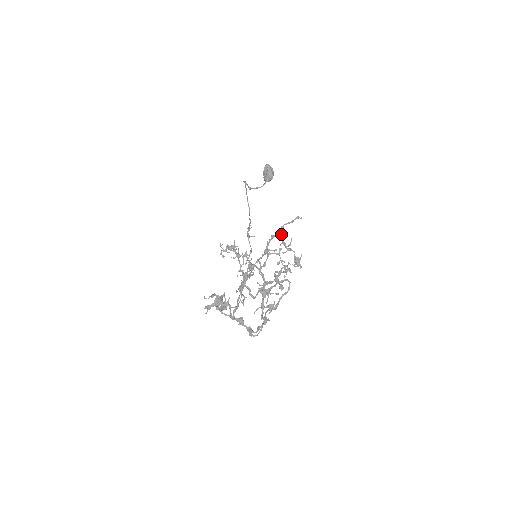
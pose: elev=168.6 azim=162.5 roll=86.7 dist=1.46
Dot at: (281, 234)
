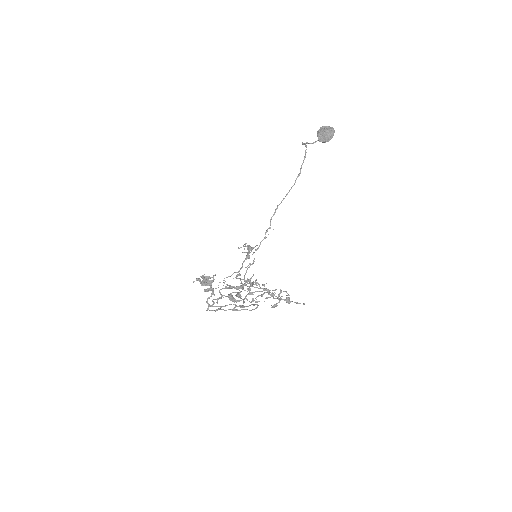
Dot at: (286, 301)
